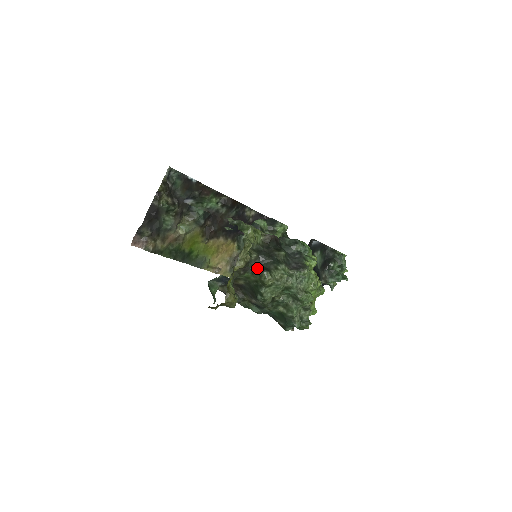
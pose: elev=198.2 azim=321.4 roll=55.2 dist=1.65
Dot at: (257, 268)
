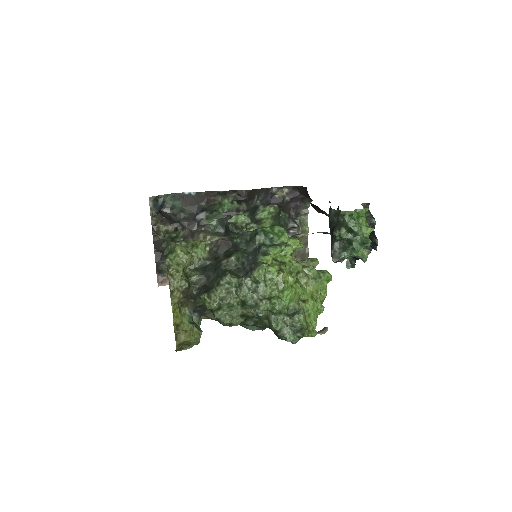
Dot at: (200, 291)
